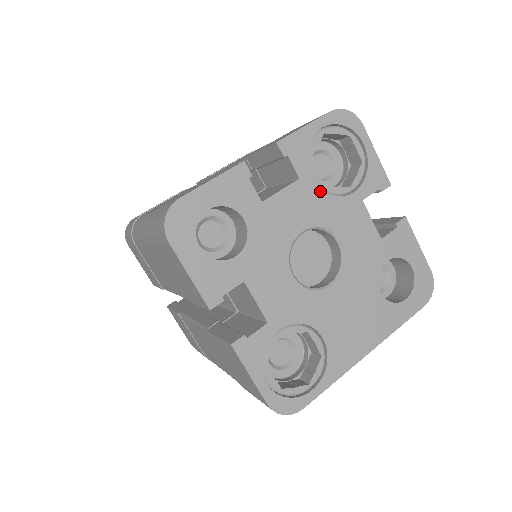
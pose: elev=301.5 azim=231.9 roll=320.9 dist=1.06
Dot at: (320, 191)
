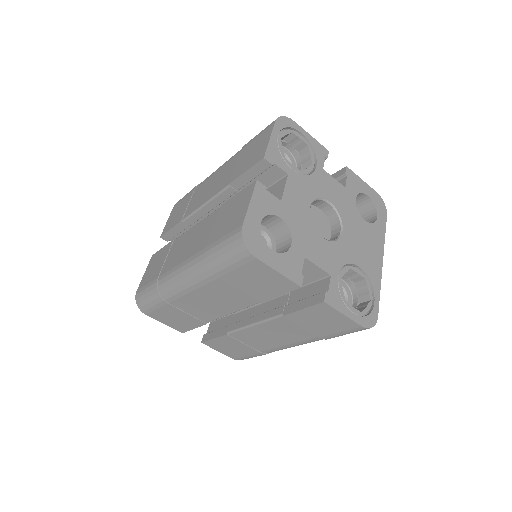
Dot at: (302, 176)
